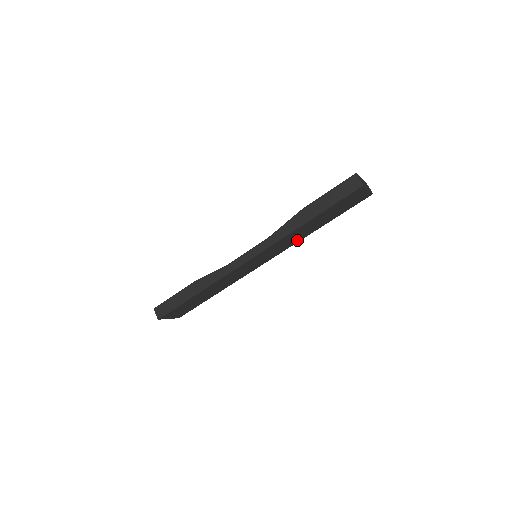
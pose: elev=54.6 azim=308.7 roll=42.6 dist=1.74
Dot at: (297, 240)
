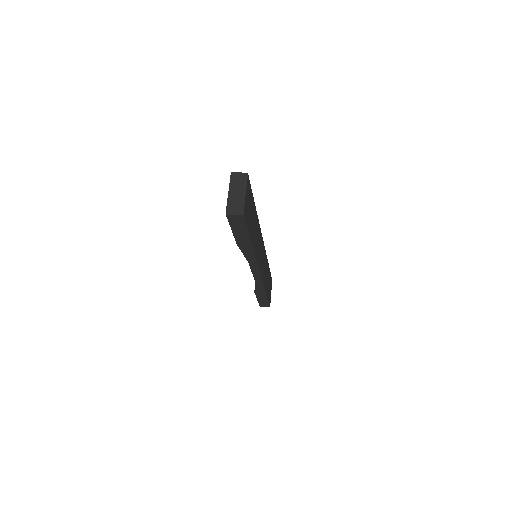
Dot at: (258, 227)
